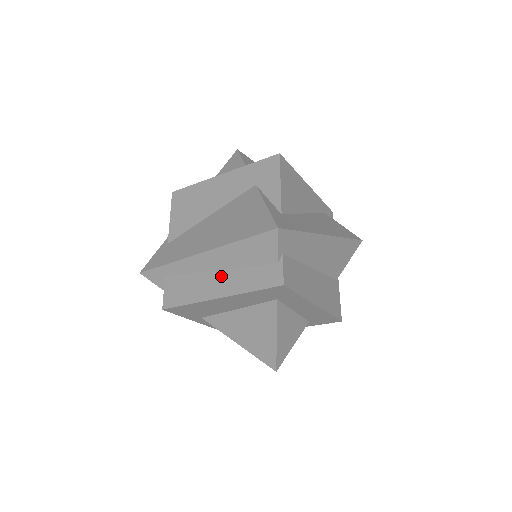
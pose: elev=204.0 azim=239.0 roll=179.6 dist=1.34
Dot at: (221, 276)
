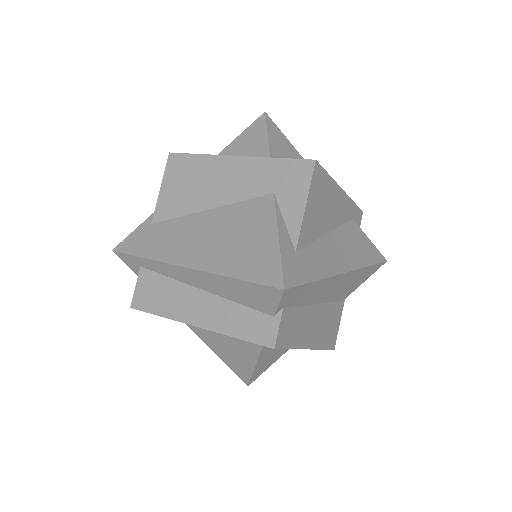
Dot at: (204, 299)
